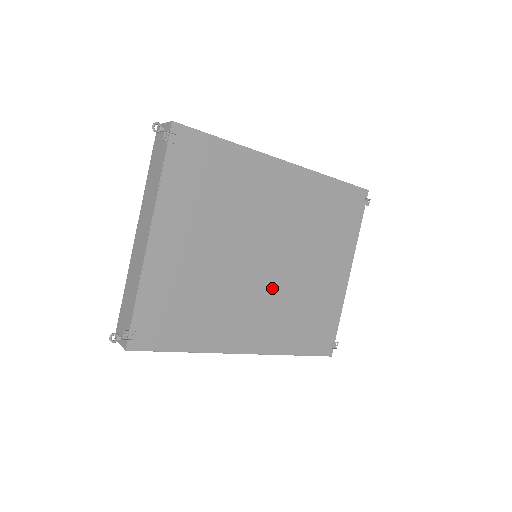
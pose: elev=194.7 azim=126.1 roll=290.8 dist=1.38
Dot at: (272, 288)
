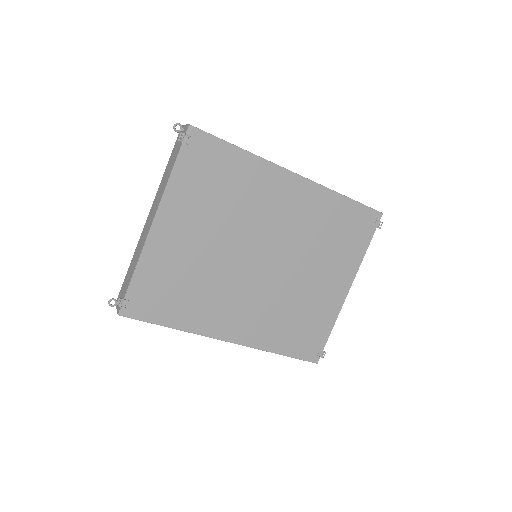
Dot at: (265, 288)
